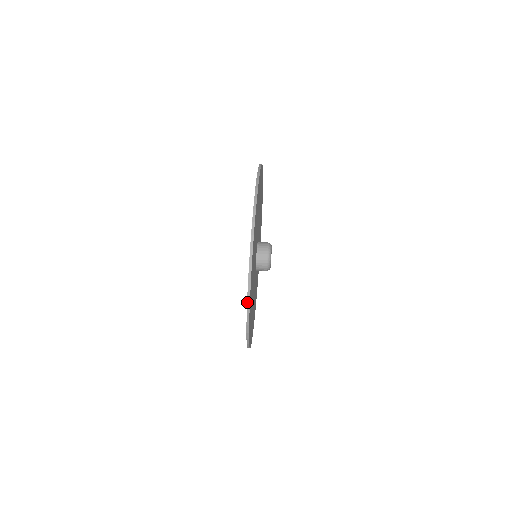
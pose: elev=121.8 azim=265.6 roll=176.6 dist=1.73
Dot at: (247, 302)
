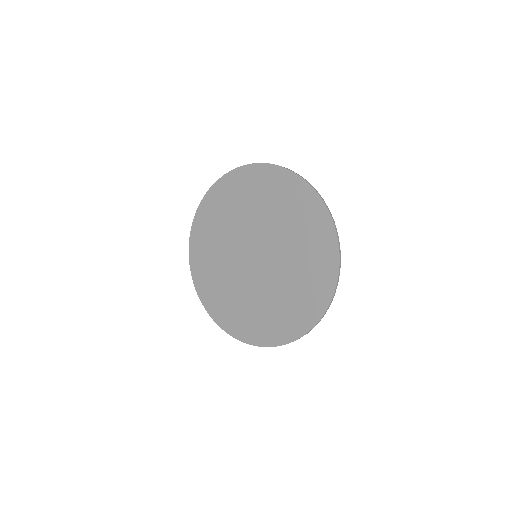
Dot at: (337, 284)
